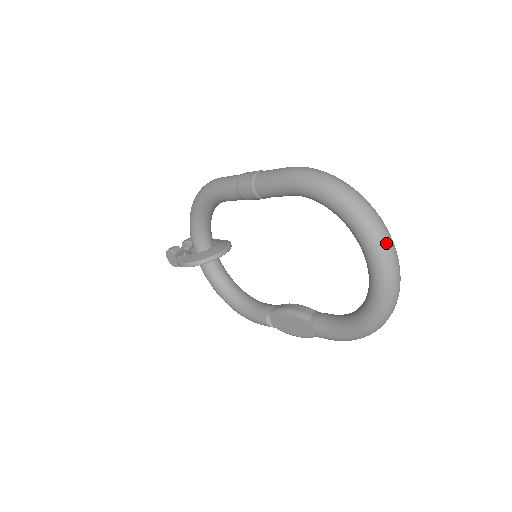
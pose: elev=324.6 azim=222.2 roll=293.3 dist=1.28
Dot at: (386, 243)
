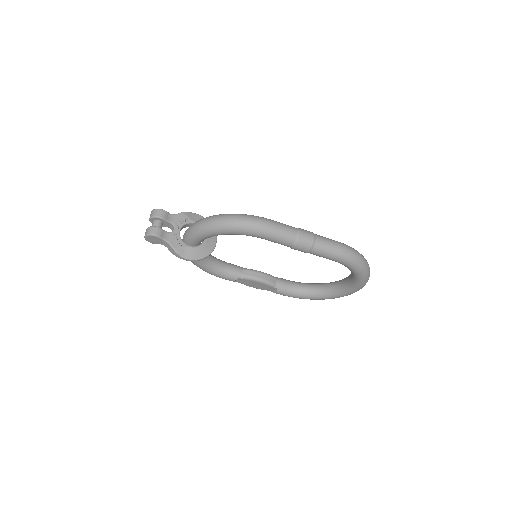
Dot at: occluded
